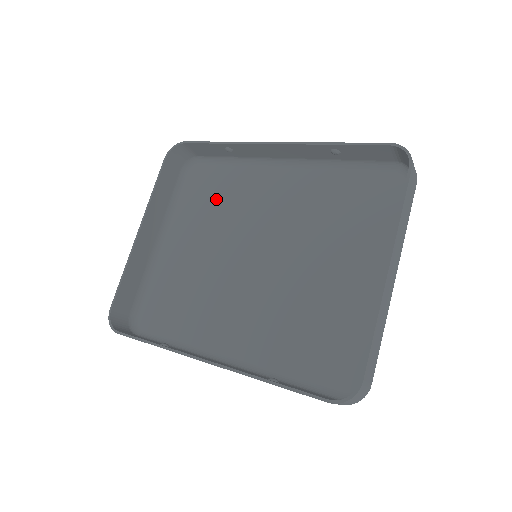
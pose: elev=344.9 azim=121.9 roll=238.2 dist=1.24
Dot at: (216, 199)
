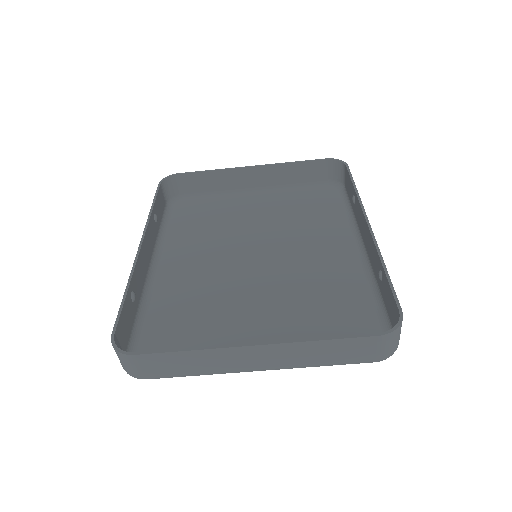
Dot at: (307, 214)
